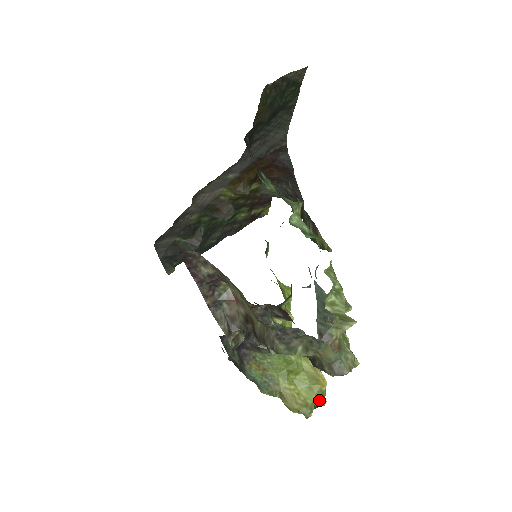
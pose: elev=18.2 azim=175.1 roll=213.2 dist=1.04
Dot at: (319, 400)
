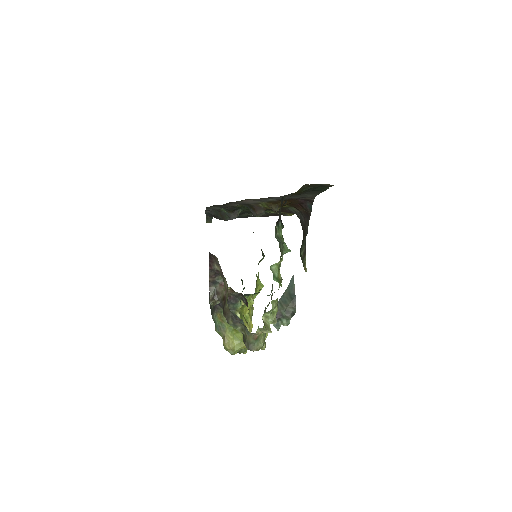
Dot at: (242, 351)
